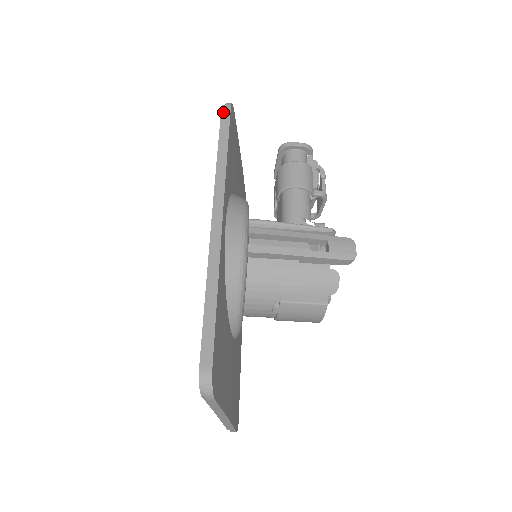
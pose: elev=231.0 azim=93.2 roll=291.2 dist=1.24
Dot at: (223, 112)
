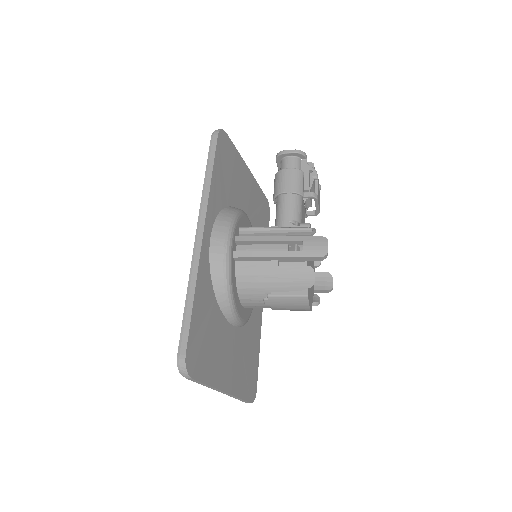
Dot at: (212, 139)
